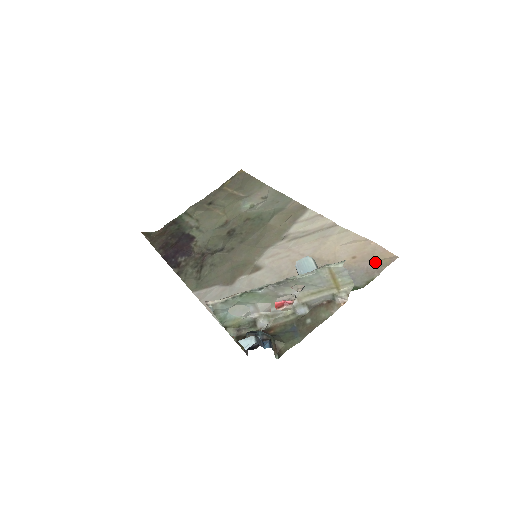
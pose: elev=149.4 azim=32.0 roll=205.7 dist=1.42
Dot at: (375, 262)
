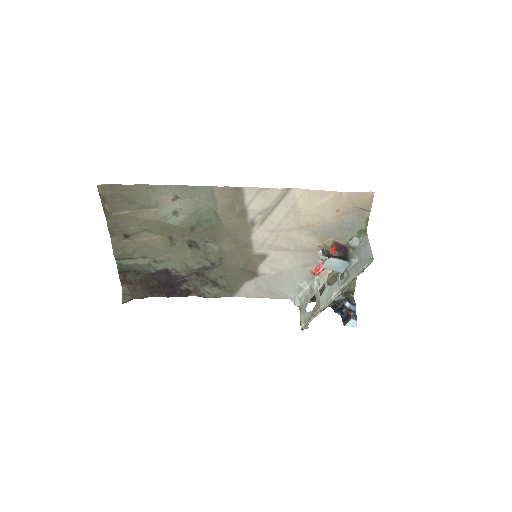
Dot at: (359, 207)
